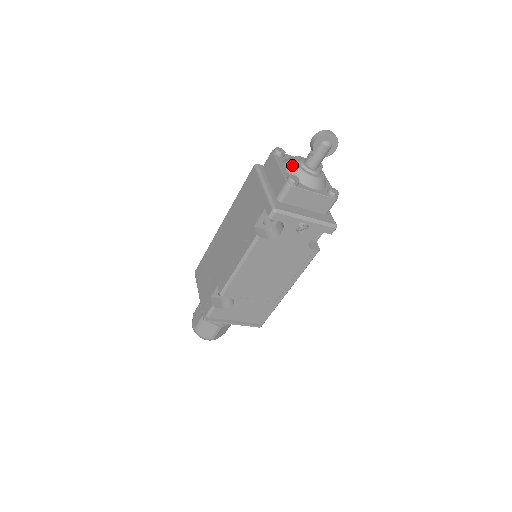
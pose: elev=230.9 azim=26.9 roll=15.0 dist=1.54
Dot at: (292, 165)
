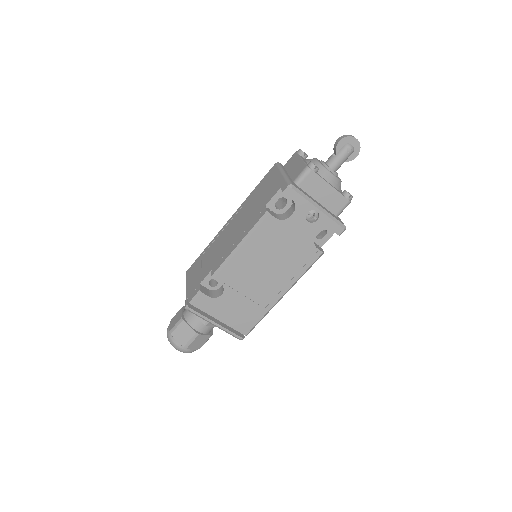
Dot at: (313, 160)
